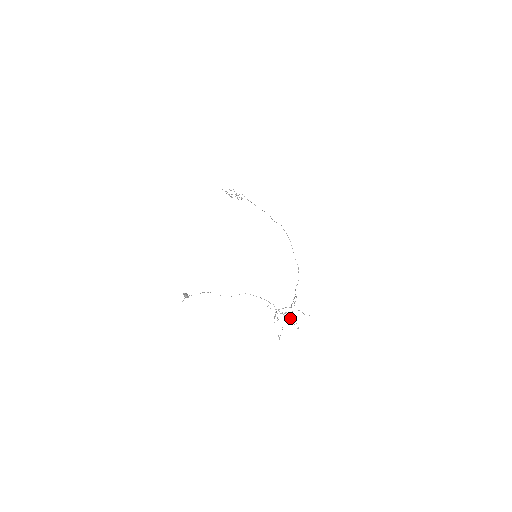
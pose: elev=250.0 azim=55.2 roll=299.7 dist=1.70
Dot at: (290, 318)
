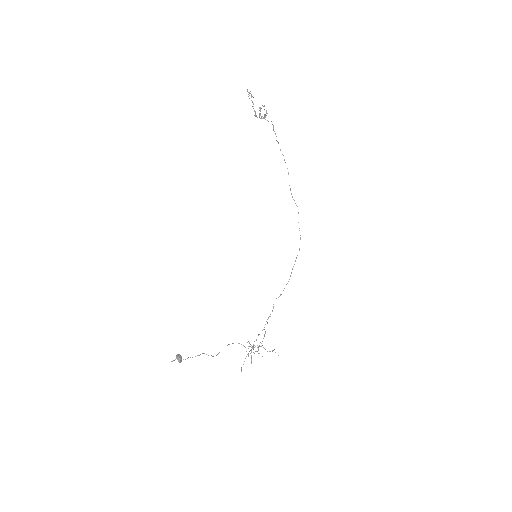
Dot at: occluded
